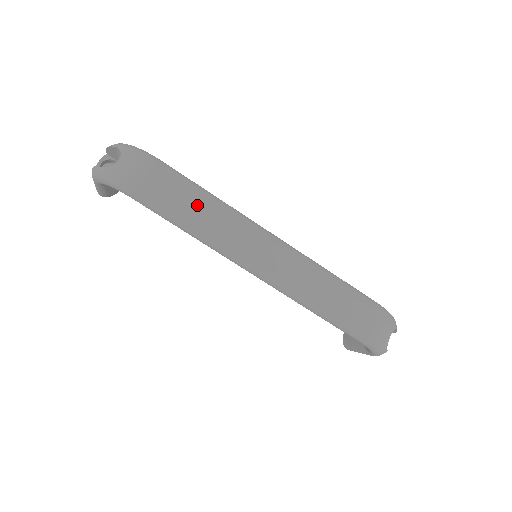
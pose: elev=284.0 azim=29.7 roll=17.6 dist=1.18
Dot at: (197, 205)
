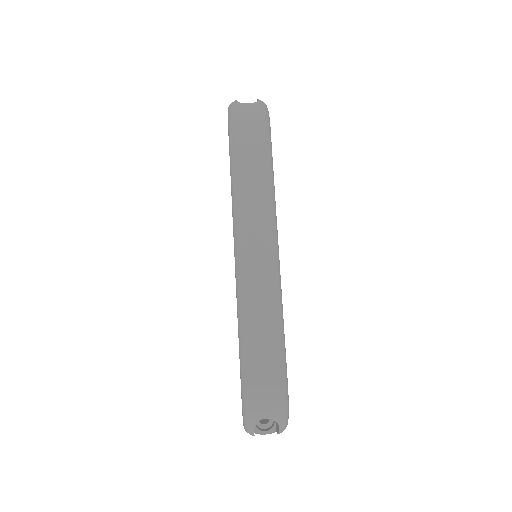
Dot at: (255, 172)
